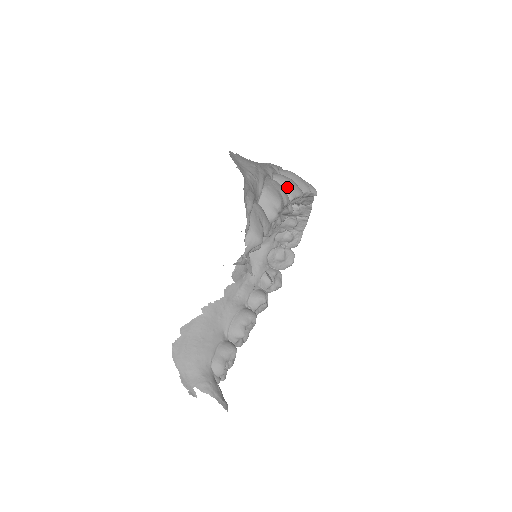
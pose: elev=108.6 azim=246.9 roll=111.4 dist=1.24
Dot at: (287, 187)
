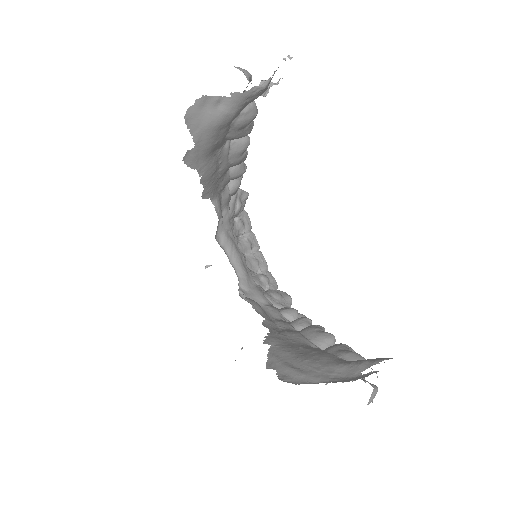
Dot at: occluded
